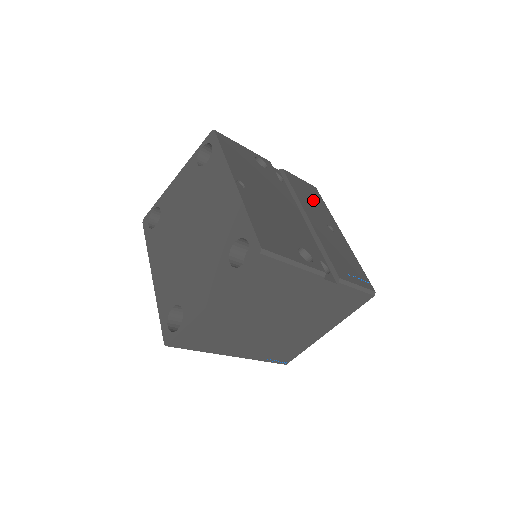
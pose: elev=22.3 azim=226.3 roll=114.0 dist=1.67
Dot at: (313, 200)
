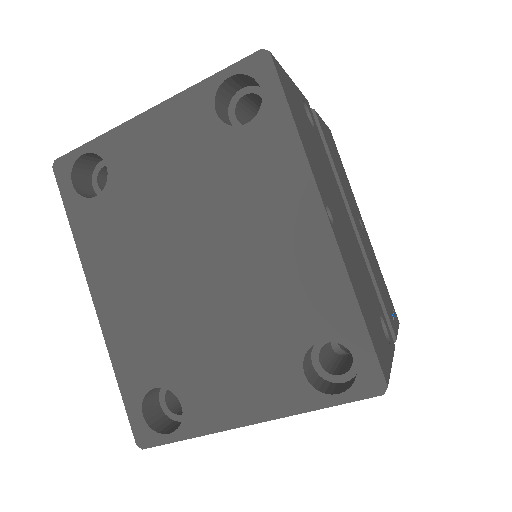
Dot at: (341, 168)
